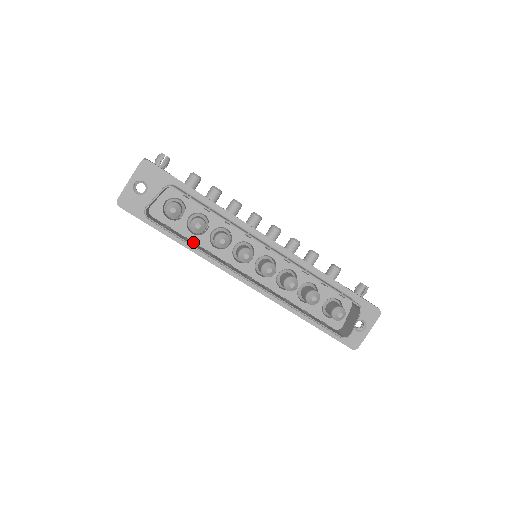
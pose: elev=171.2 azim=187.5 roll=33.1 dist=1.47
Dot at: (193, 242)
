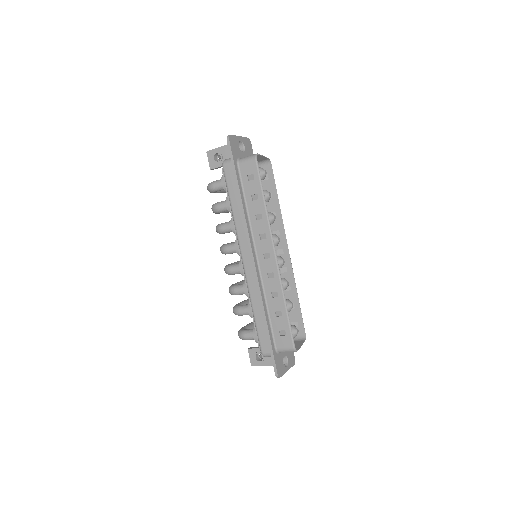
Dot at: (249, 203)
